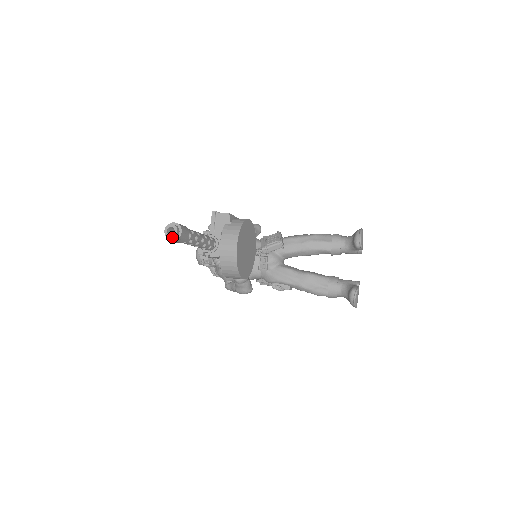
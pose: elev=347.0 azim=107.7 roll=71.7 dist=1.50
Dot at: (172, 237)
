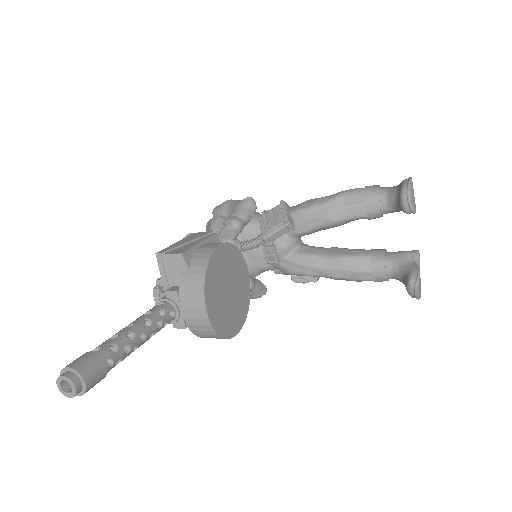
Dot at: (72, 397)
